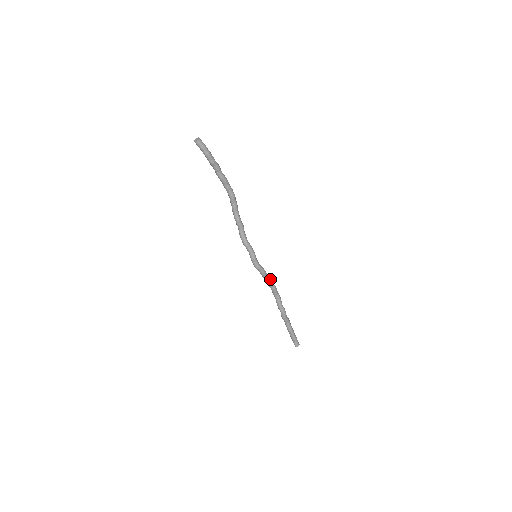
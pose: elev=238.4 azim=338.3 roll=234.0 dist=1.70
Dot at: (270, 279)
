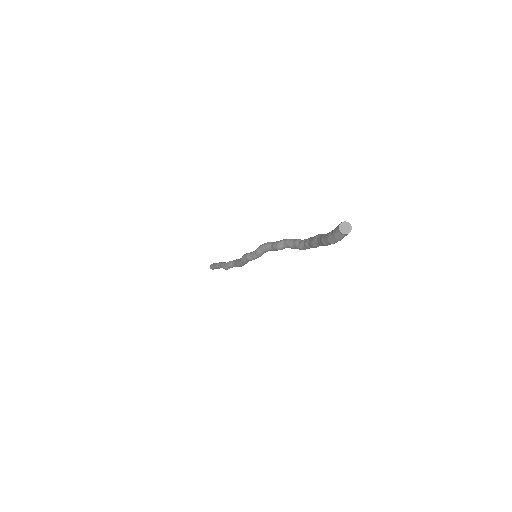
Dot at: occluded
